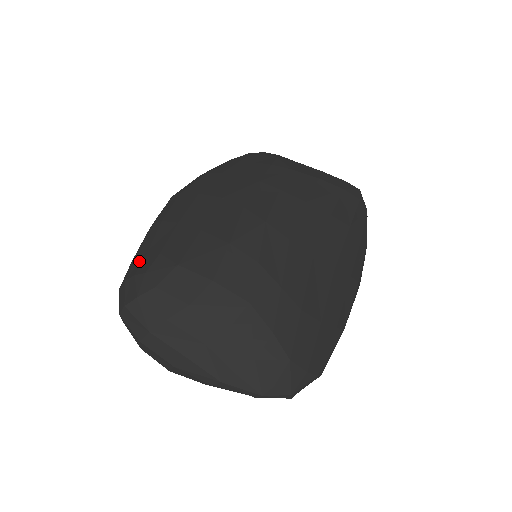
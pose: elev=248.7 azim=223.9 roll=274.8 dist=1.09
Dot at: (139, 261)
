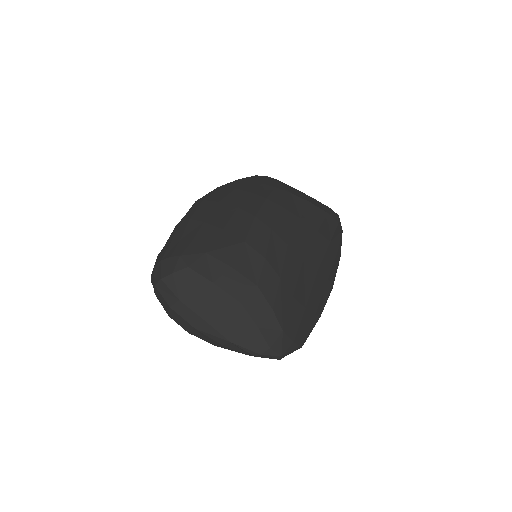
Dot at: (173, 247)
